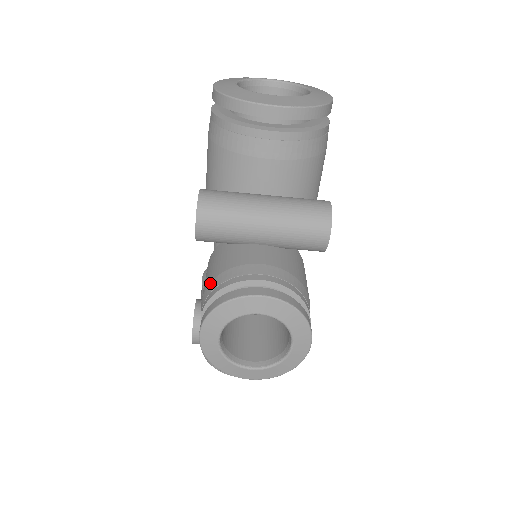
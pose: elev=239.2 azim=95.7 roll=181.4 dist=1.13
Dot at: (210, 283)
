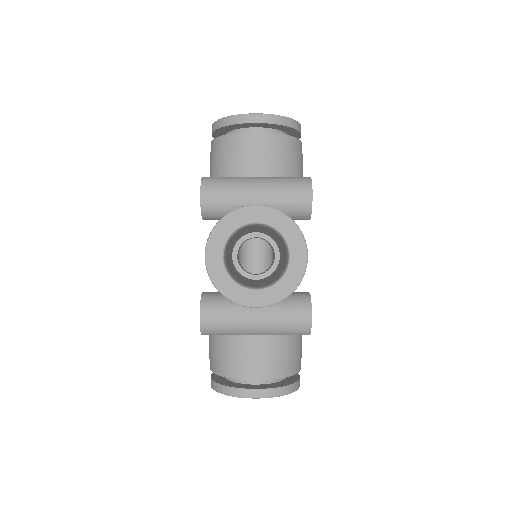
Dot at: occluded
